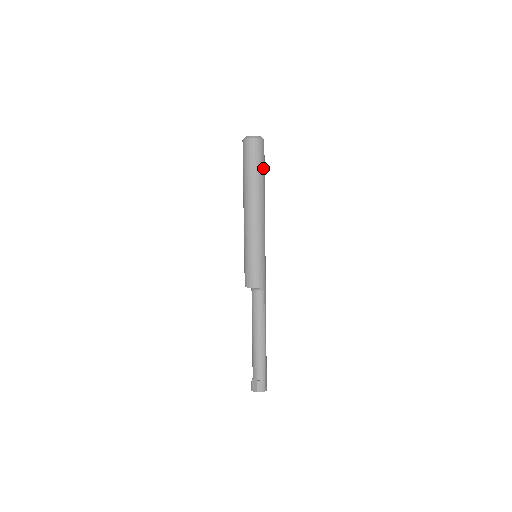
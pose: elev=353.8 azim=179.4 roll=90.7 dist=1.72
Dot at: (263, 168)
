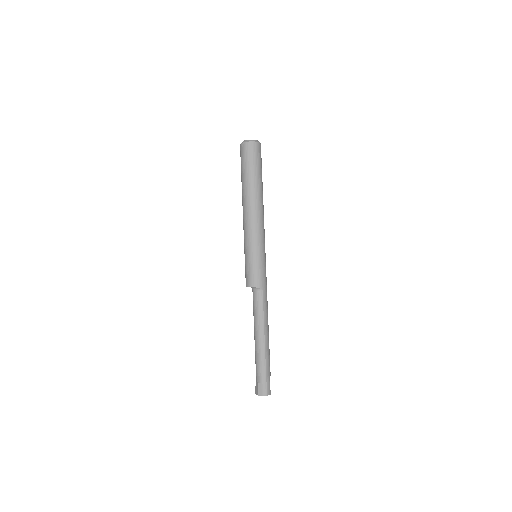
Dot at: (258, 169)
